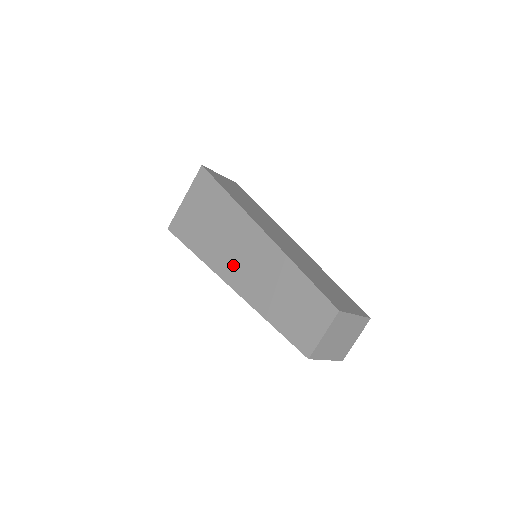
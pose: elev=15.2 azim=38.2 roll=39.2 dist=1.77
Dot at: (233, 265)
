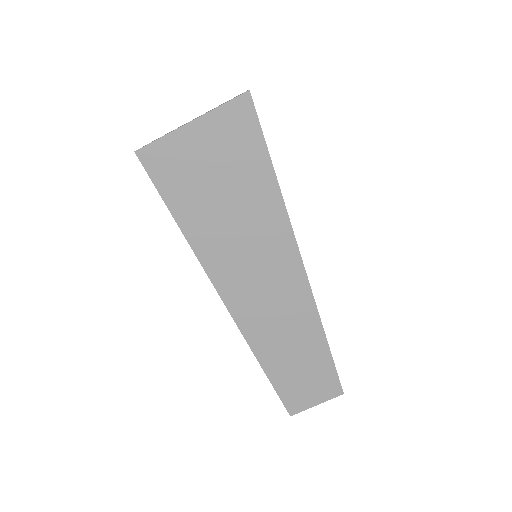
Dot at: (243, 286)
